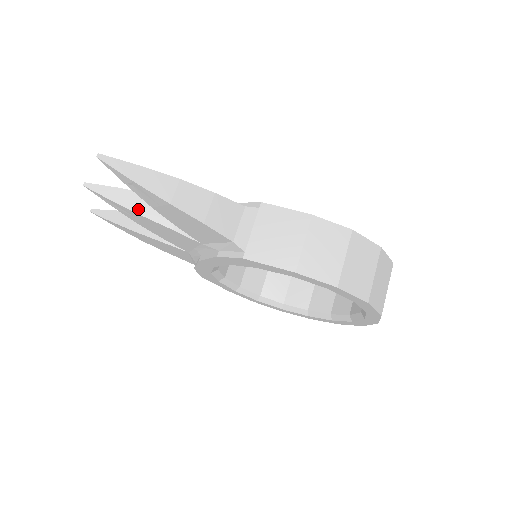
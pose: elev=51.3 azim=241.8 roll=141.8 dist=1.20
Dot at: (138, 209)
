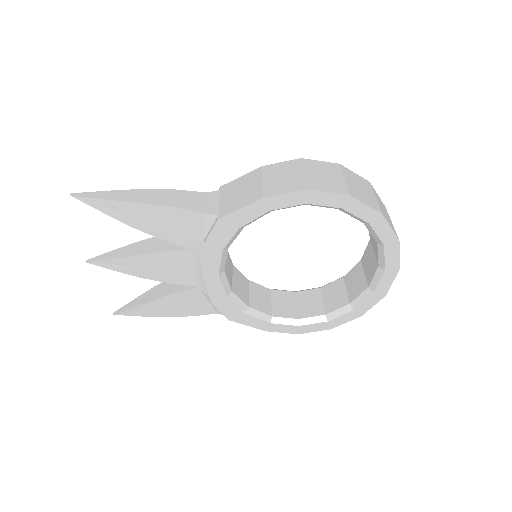
Dot at: (132, 253)
